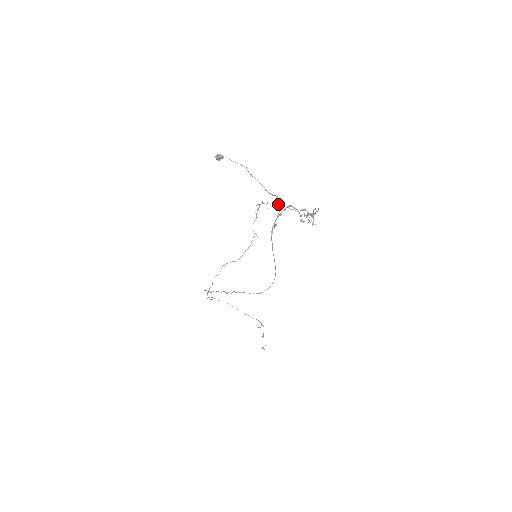
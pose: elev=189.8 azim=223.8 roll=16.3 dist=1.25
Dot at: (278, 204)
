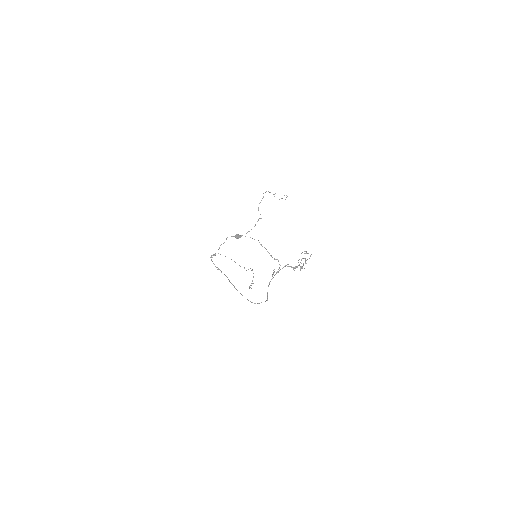
Dot at: (284, 195)
